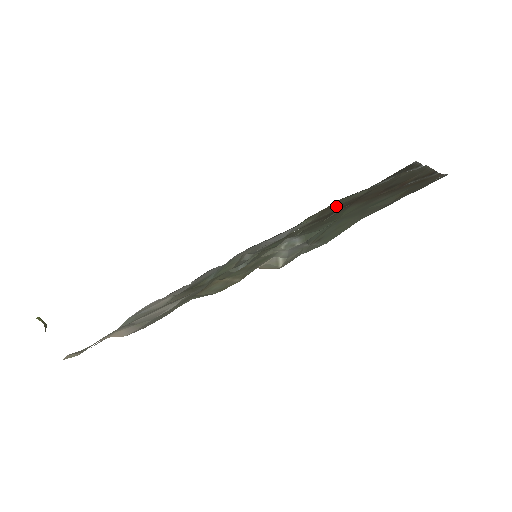
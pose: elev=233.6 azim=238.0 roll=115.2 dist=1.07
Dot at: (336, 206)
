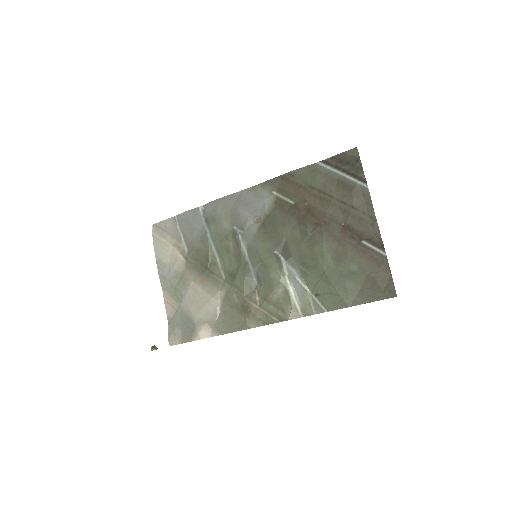
Dot at: (297, 189)
